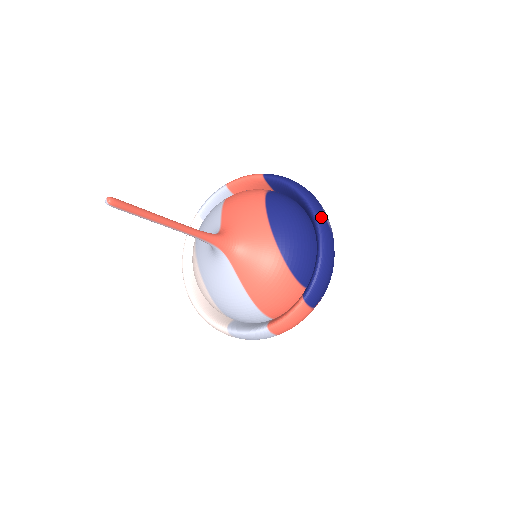
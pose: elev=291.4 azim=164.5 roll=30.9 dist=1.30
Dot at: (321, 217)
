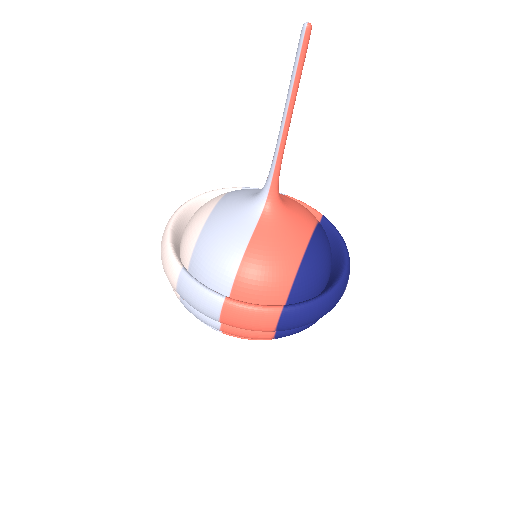
Dot at: (348, 275)
